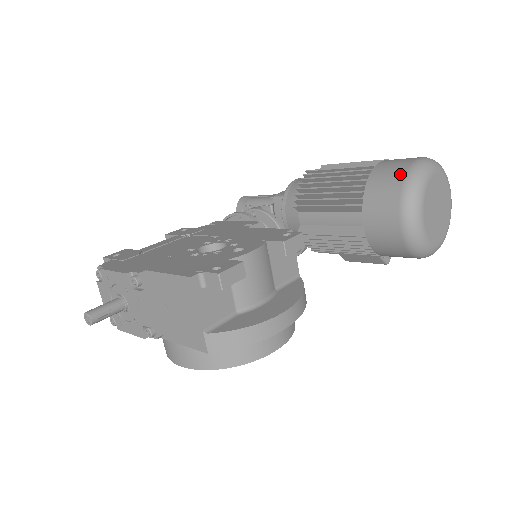
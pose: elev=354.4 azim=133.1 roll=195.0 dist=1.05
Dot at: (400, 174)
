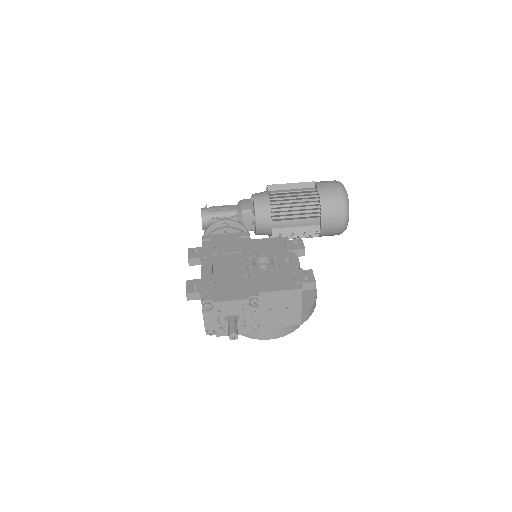
Dot at: (338, 196)
